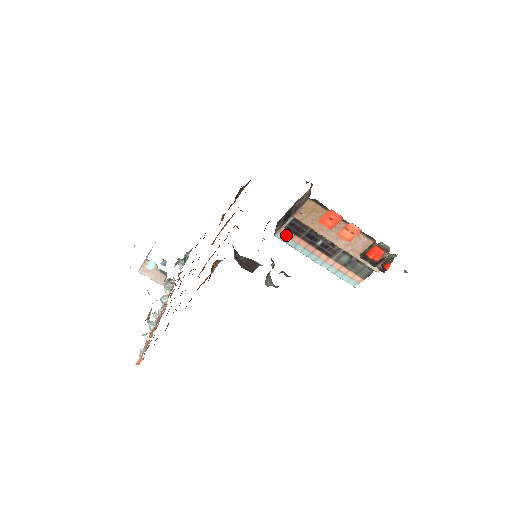
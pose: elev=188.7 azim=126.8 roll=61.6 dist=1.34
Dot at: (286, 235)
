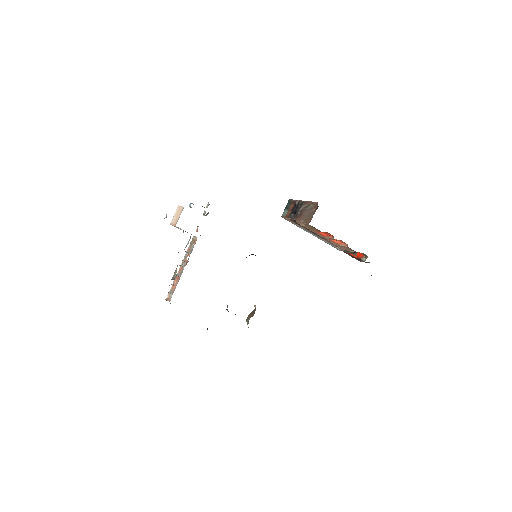
Dot at: (291, 221)
